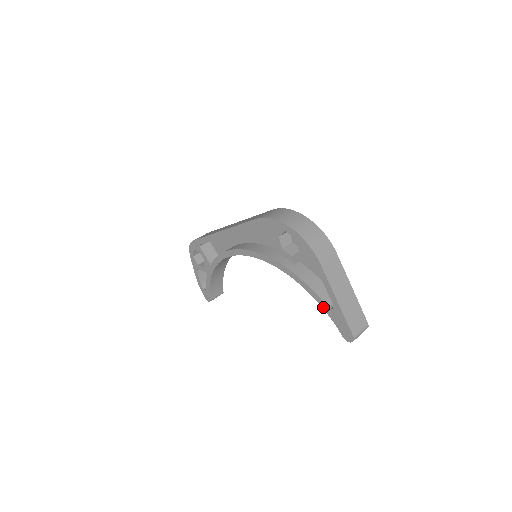
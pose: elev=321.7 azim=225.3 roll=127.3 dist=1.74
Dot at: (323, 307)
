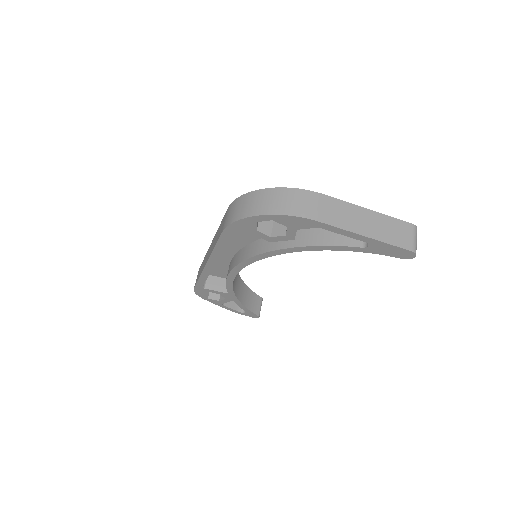
Dot at: (358, 251)
